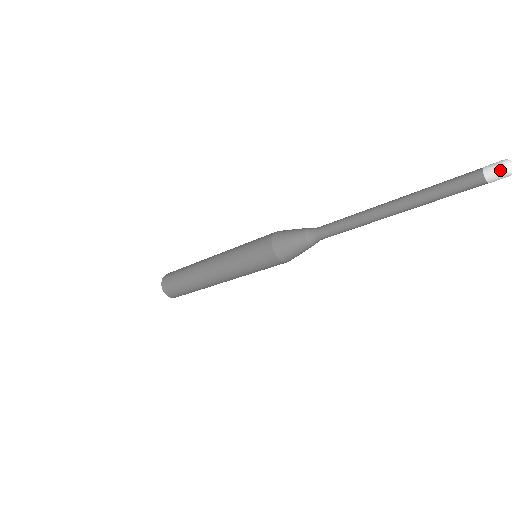
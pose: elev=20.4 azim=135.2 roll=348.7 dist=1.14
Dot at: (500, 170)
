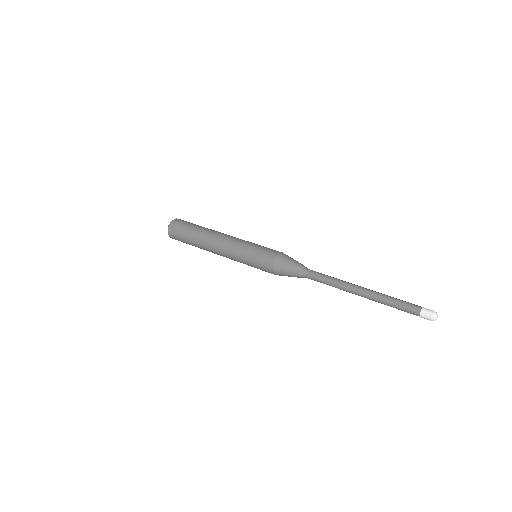
Dot at: (429, 318)
